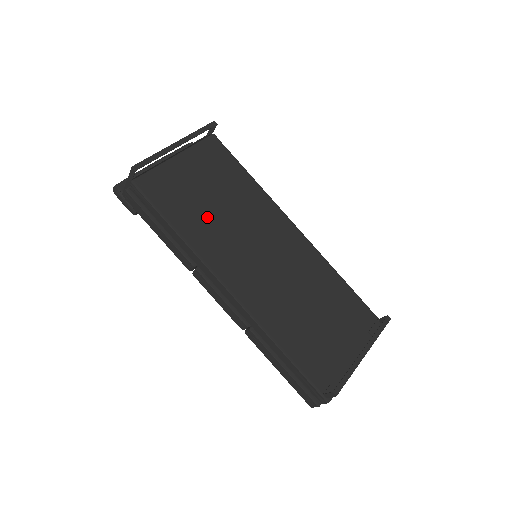
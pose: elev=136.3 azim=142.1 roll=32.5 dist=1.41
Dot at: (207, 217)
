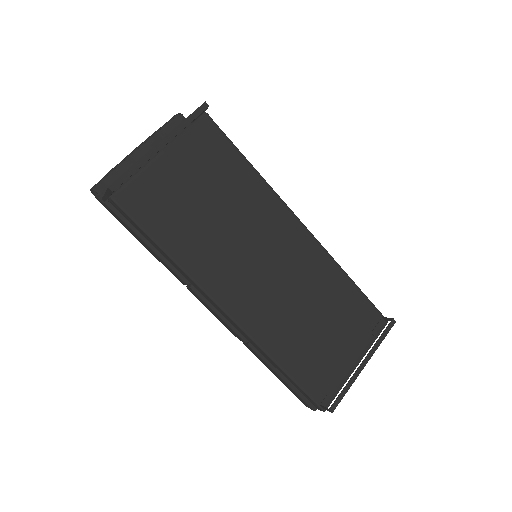
Dot at: (200, 229)
